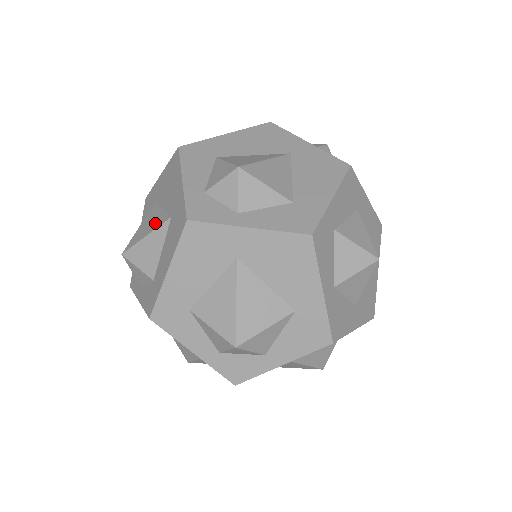
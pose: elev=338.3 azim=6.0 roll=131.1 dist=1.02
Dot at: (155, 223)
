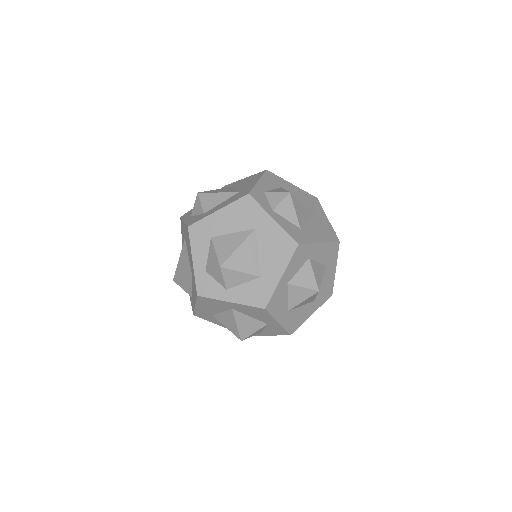
Dot at: (227, 191)
